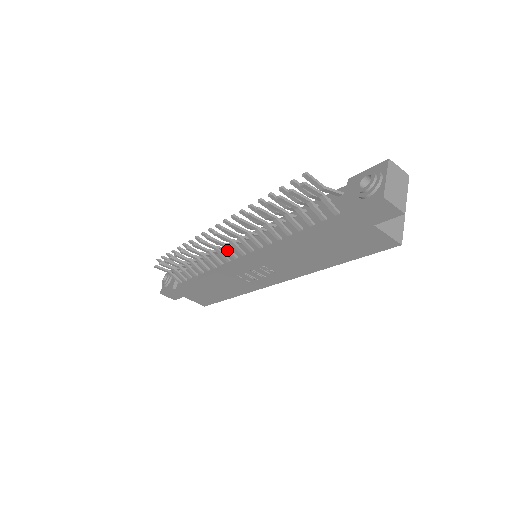
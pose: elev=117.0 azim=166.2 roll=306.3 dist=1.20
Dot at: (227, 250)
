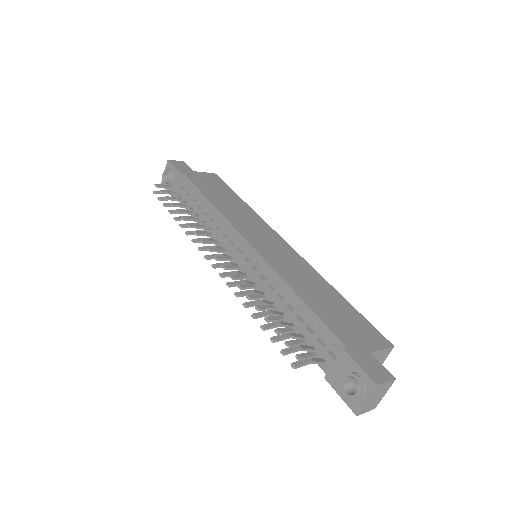
Dot at: occluded
